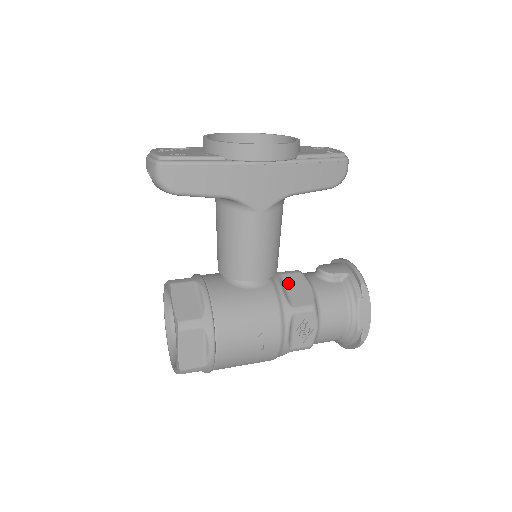
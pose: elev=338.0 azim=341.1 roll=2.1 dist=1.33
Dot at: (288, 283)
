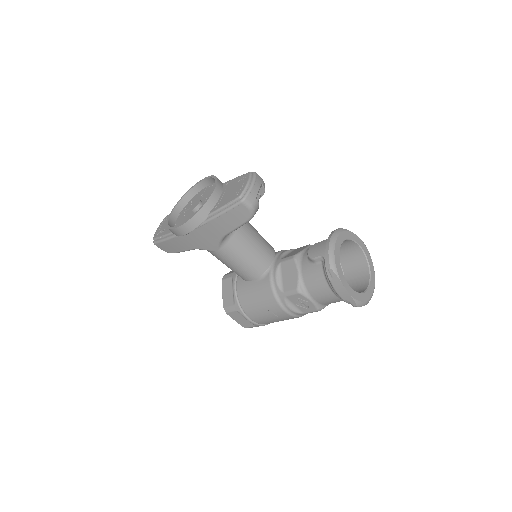
Dot at: (283, 270)
